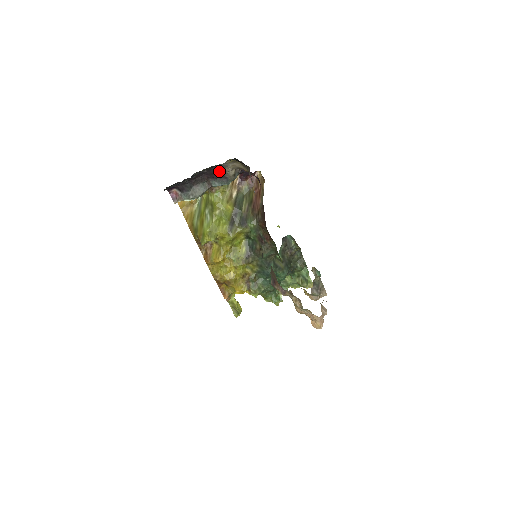
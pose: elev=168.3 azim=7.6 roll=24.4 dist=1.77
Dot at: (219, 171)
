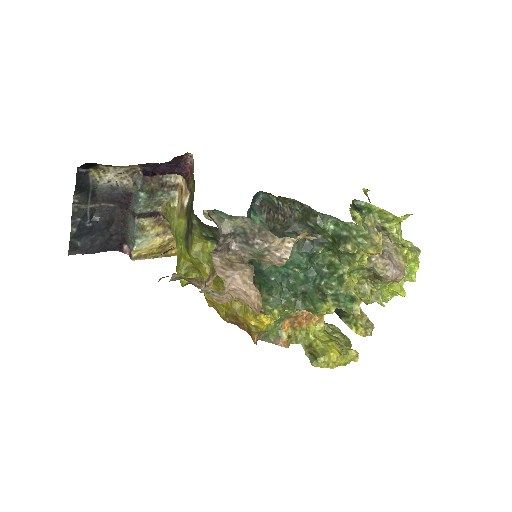
Dot at: (119, 193)
